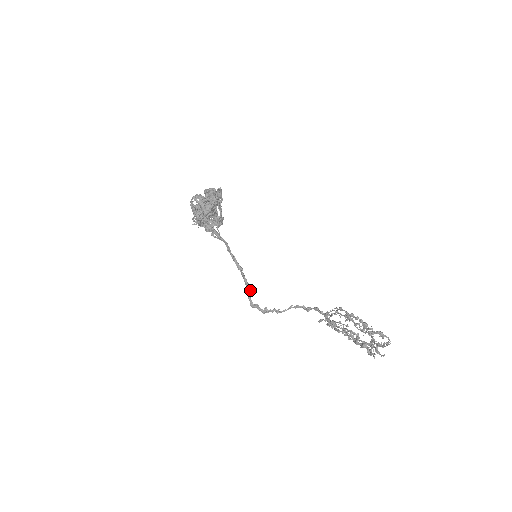
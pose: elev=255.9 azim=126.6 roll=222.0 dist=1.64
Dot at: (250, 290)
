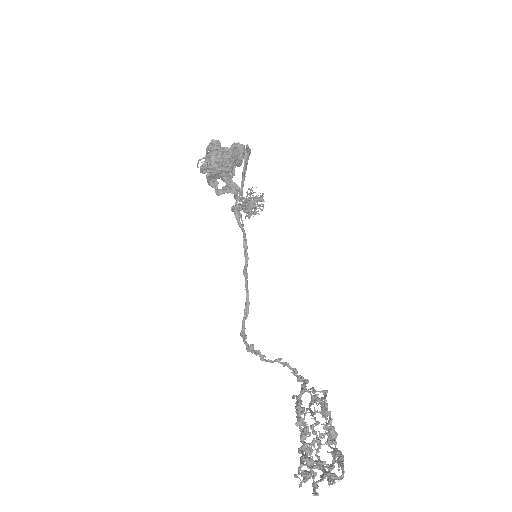
Dot at: (248, 311)
